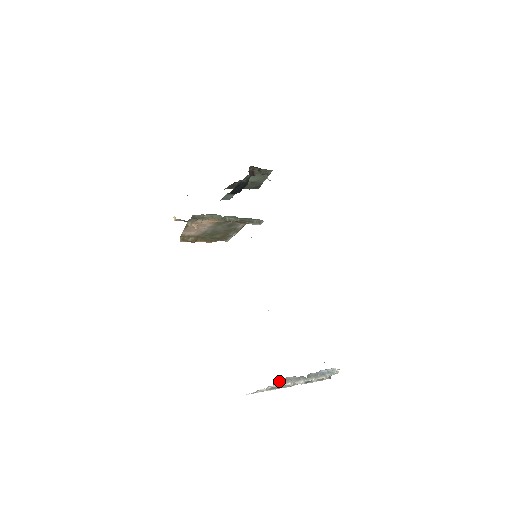
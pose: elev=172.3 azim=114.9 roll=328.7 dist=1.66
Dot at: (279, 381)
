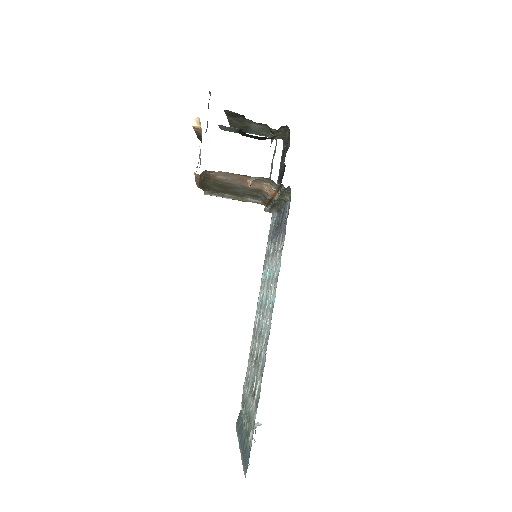
Dot at: occluded
